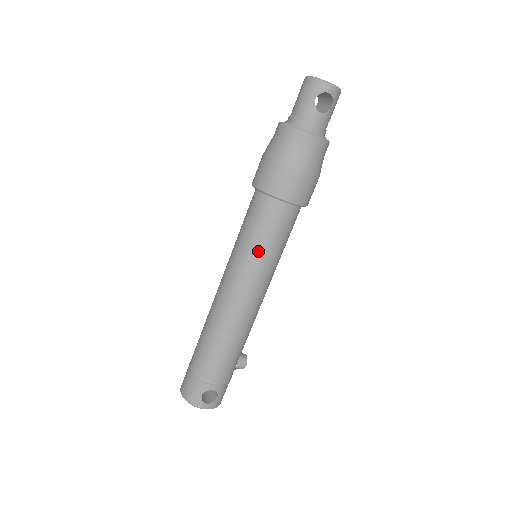
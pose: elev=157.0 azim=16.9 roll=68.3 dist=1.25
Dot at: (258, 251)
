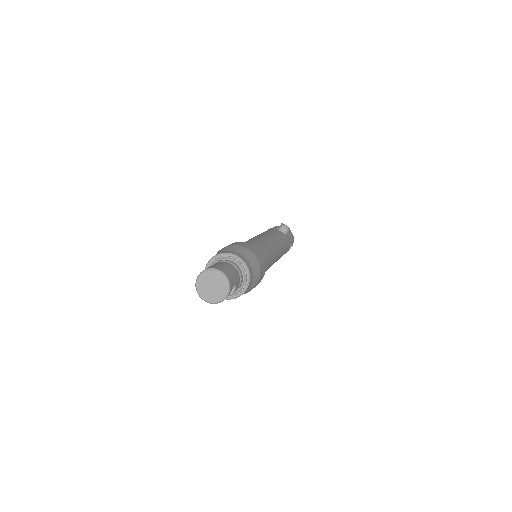
Dot at: occluded
